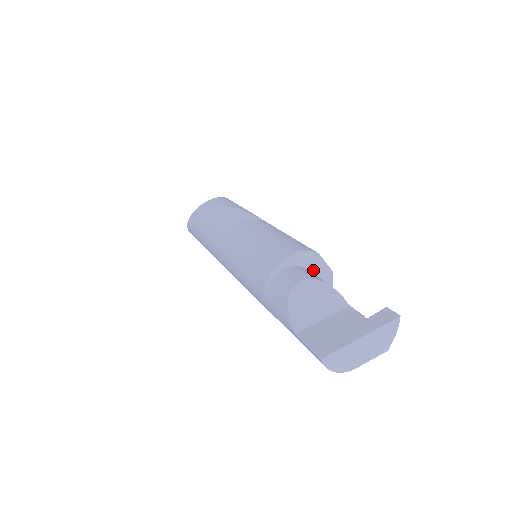
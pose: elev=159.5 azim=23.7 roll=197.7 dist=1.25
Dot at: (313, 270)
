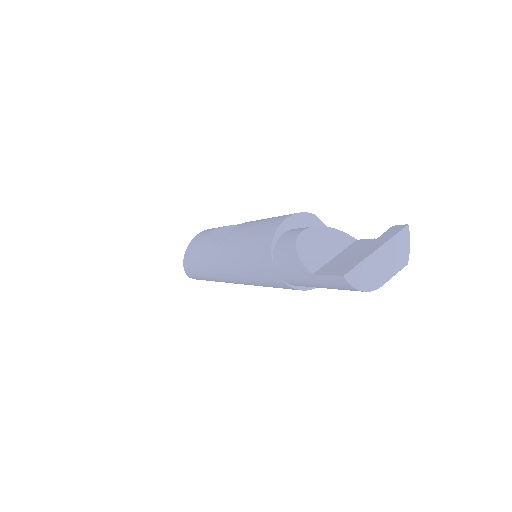
Dot at: occluded
